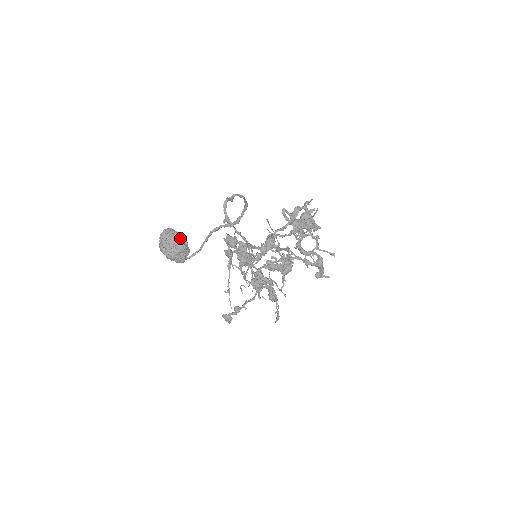
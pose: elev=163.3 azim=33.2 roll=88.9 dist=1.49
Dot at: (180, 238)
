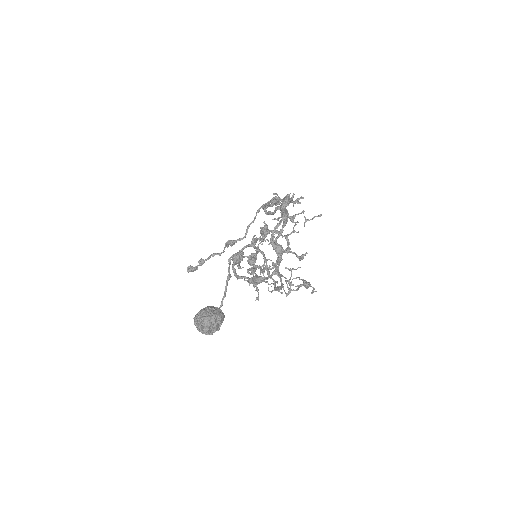
Dot at: (221, 317)
